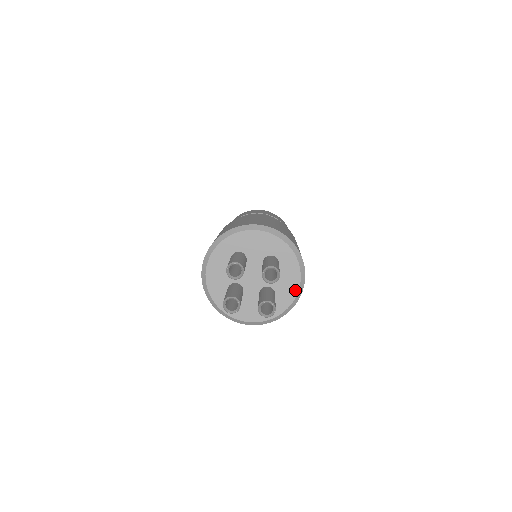
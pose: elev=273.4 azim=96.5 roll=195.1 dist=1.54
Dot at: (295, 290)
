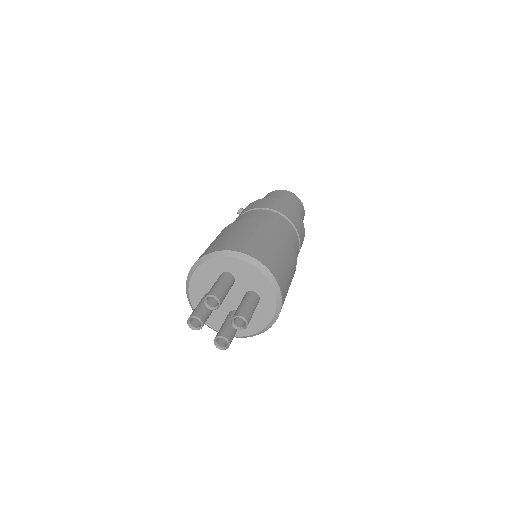
Dot at: (260, 328)
